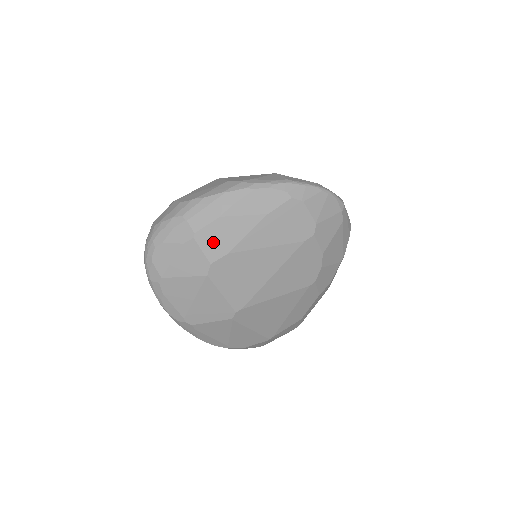
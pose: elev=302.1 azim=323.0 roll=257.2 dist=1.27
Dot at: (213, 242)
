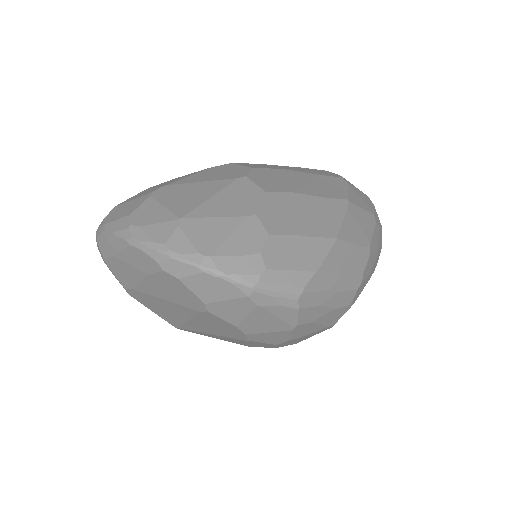
Dot at: (119, 273)
